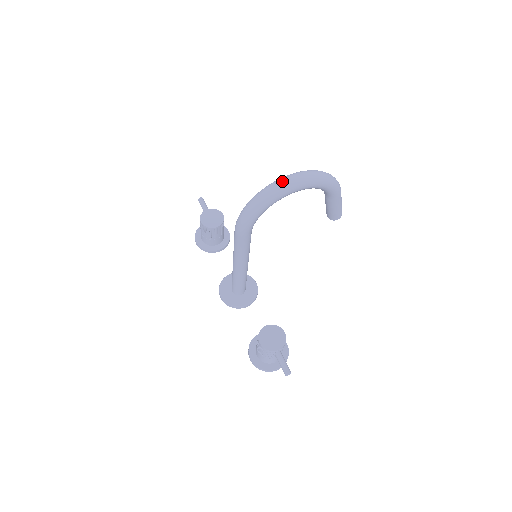
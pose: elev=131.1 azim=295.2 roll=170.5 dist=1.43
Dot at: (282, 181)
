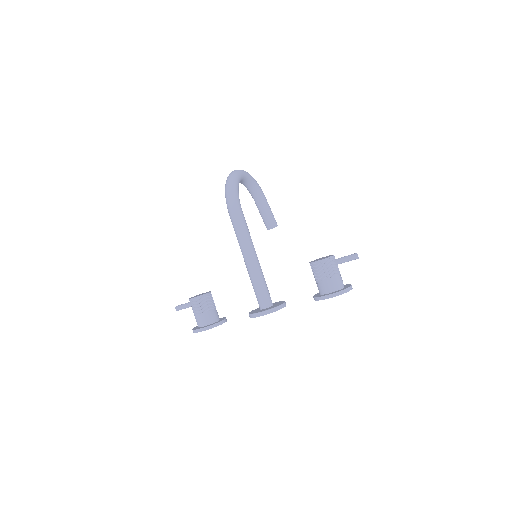
Dot at: (233, 171)
